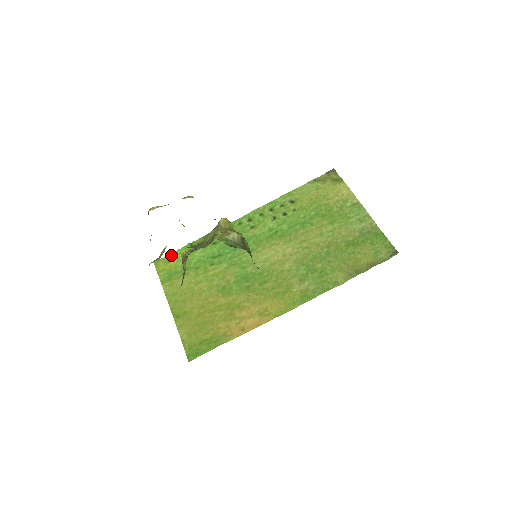
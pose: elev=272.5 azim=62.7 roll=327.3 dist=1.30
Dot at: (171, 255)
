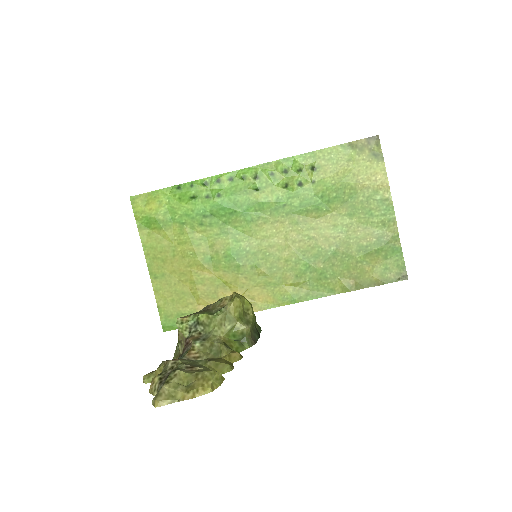
Dot at: (152, 193)
